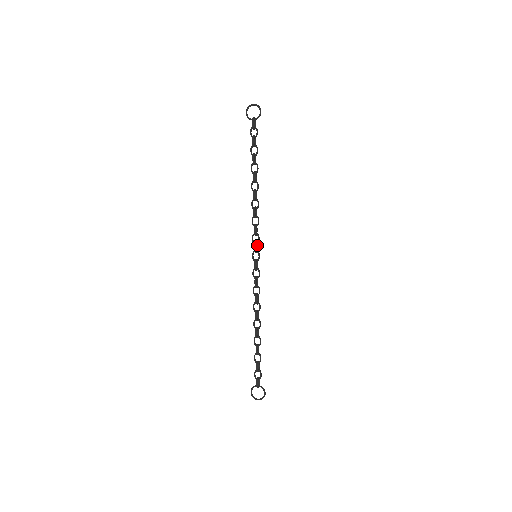
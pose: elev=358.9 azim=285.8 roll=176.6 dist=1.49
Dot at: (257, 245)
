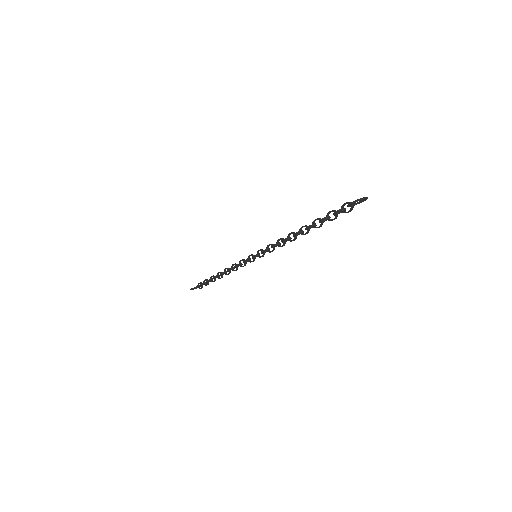
Dot at: (261, 250)
